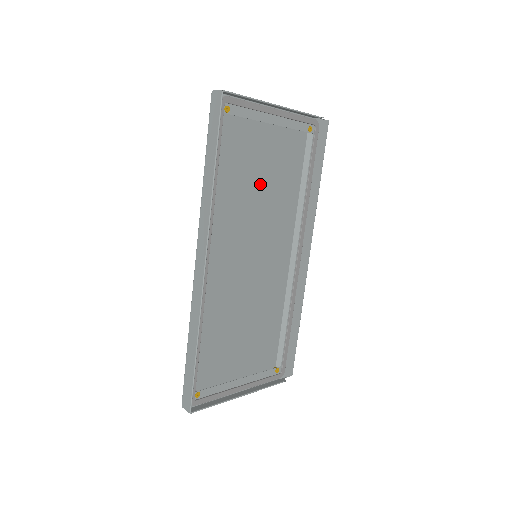
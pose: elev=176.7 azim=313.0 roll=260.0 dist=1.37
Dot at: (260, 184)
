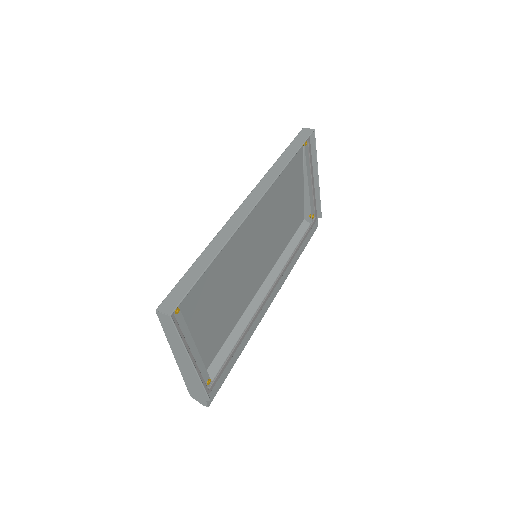
Dot at: (279, 215)
